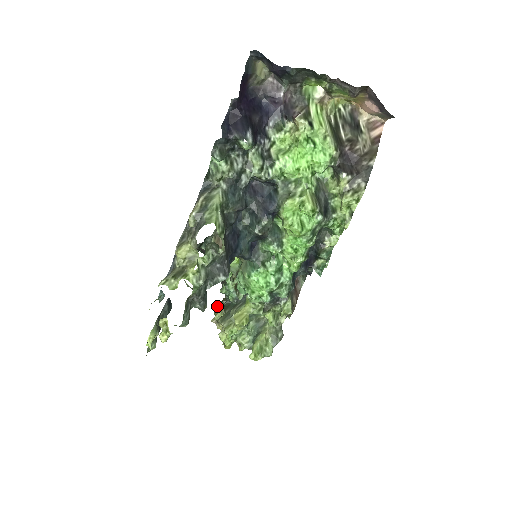
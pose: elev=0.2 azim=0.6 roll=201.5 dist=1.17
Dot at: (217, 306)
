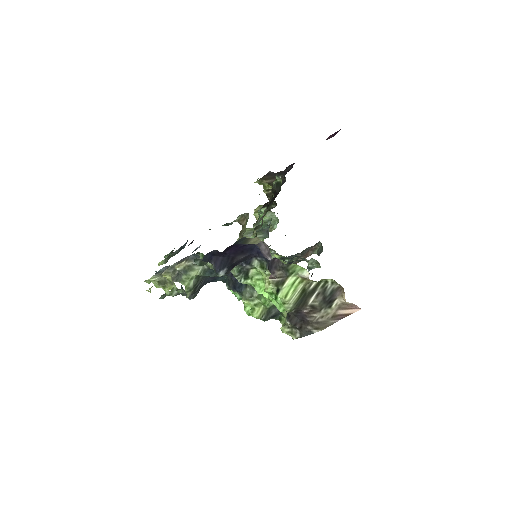
Dot at: (259, 208)
